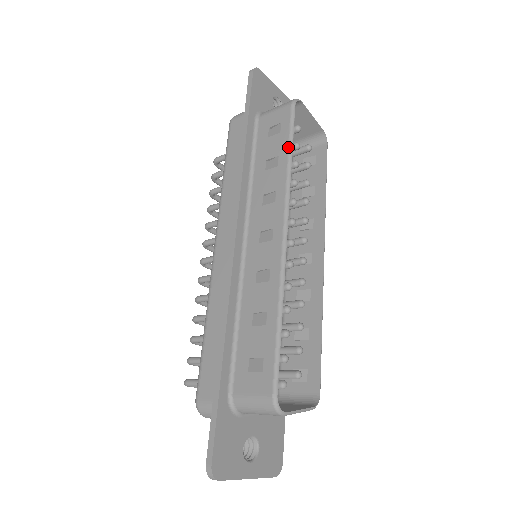
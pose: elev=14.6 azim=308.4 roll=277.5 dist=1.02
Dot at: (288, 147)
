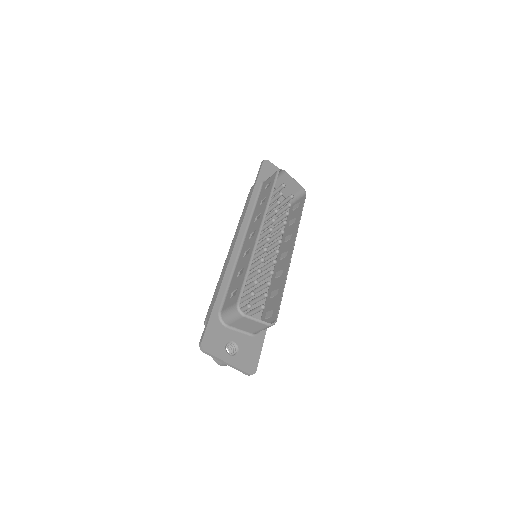
Dot at: (271, 191)
